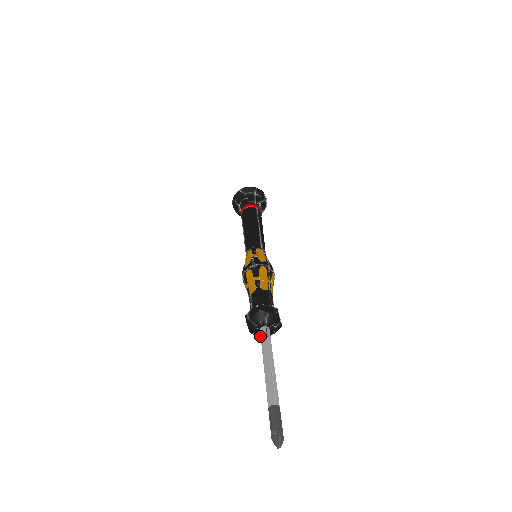
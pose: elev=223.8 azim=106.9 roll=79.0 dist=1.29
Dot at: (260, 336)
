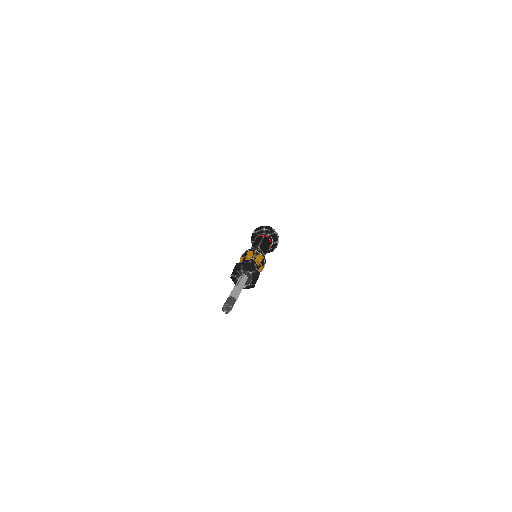
Dot at: occluded
